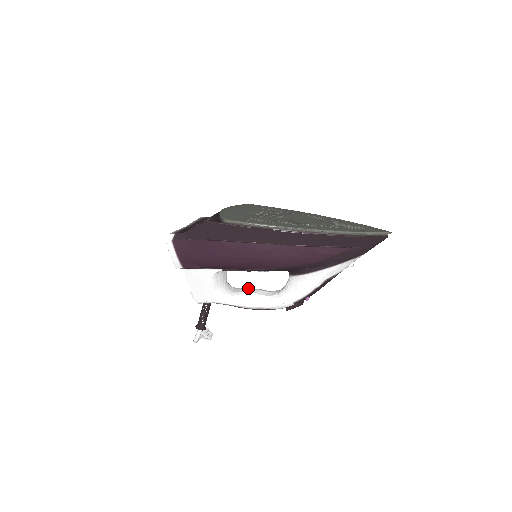
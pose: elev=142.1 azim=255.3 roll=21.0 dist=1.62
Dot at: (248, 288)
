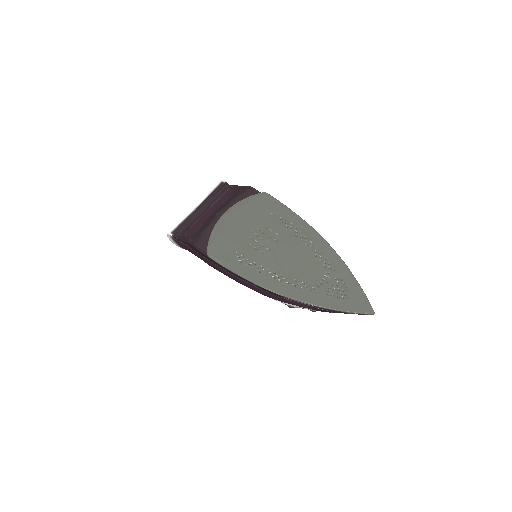
Dot at: occluded
